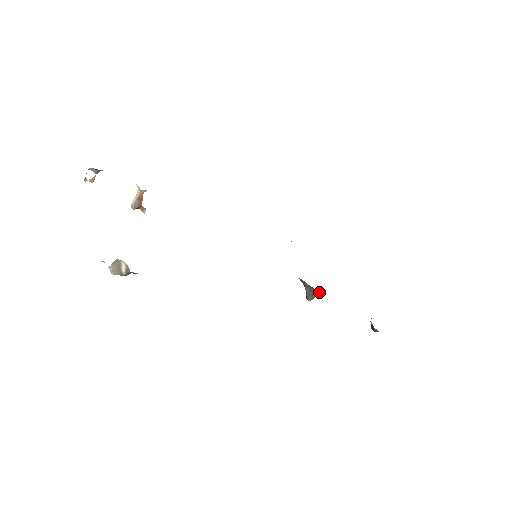
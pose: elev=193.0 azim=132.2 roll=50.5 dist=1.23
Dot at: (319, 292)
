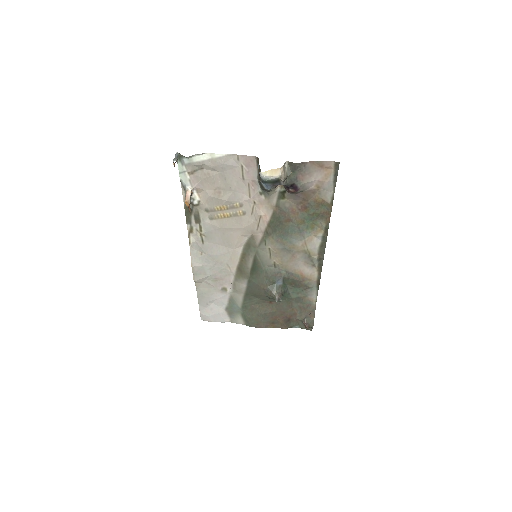
Dot at: (284, 292)
